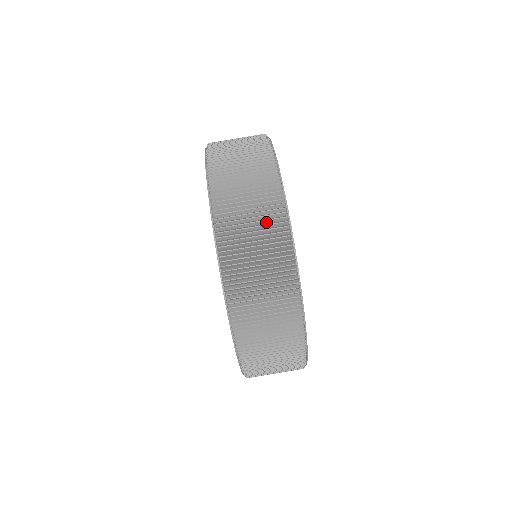
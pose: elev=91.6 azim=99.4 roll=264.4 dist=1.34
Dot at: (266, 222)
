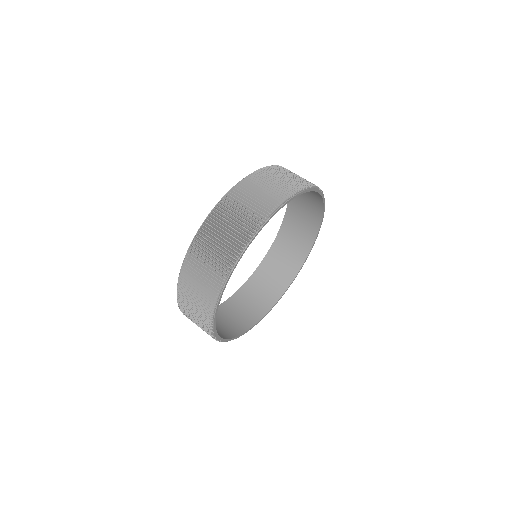
Dot at: (282, 187)
